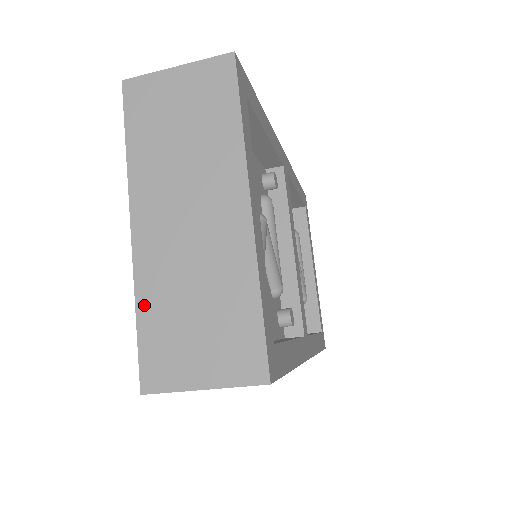
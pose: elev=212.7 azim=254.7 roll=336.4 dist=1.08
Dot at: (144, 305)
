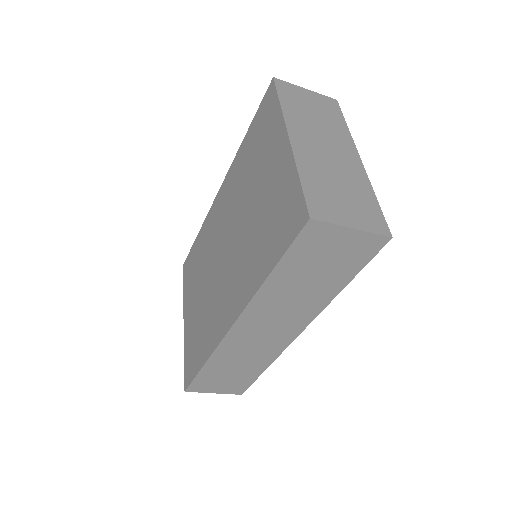
Dot at: (304, 174)
